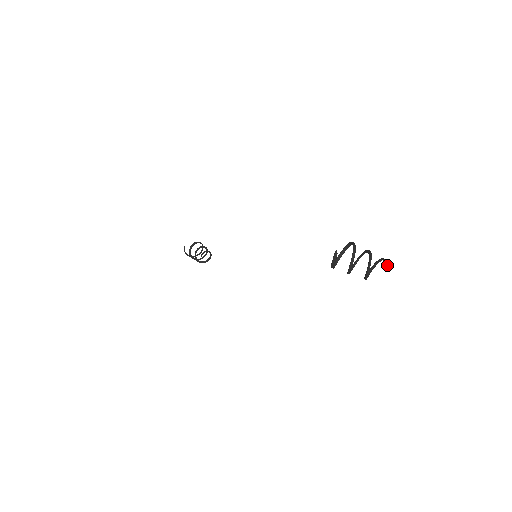
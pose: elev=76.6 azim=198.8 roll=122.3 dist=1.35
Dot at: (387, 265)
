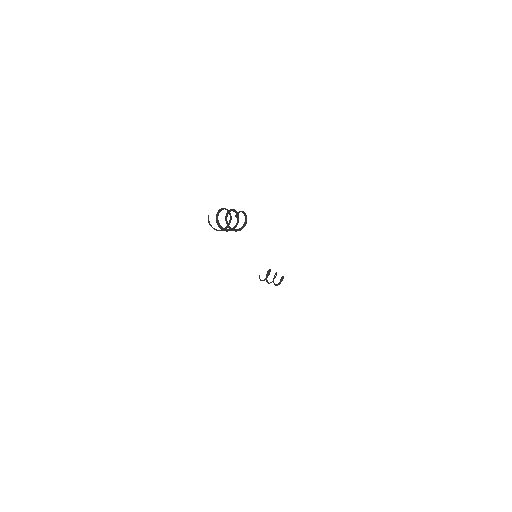
Dot at: (237, 214)
